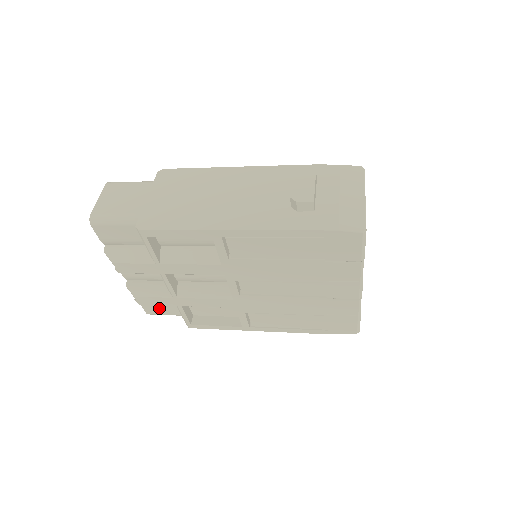
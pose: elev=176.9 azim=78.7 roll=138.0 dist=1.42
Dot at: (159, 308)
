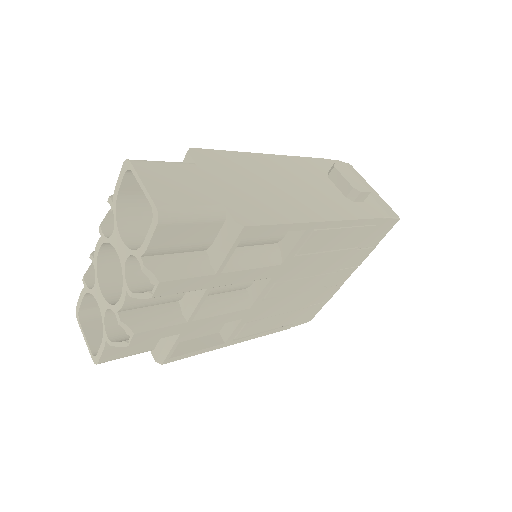
Dot at: (126, 348)
